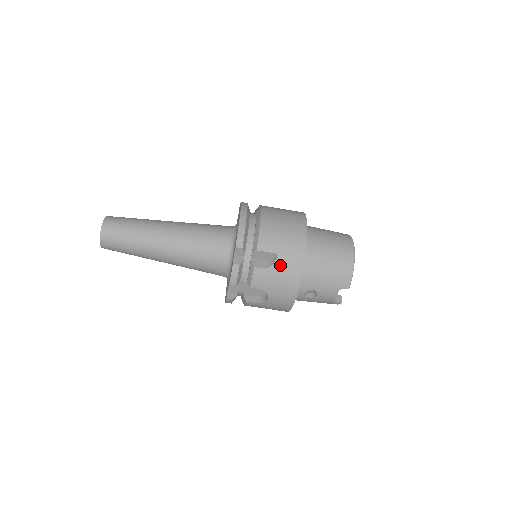
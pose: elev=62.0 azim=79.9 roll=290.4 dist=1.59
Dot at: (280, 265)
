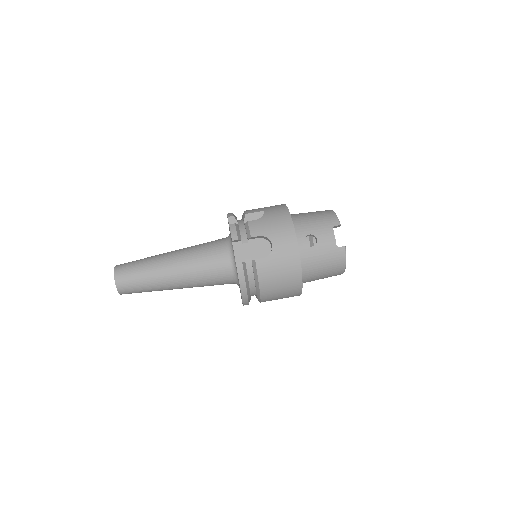
Dot at: (269, 214)
